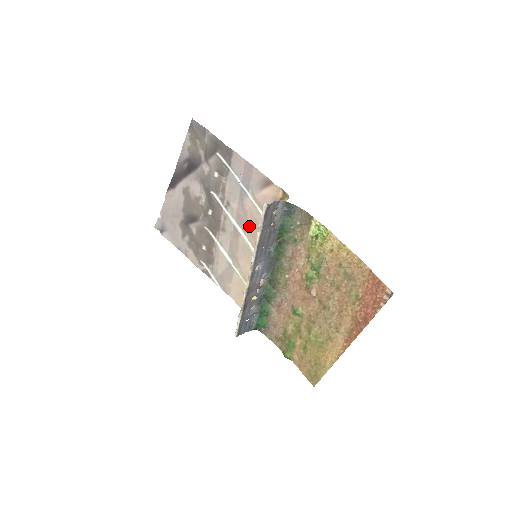
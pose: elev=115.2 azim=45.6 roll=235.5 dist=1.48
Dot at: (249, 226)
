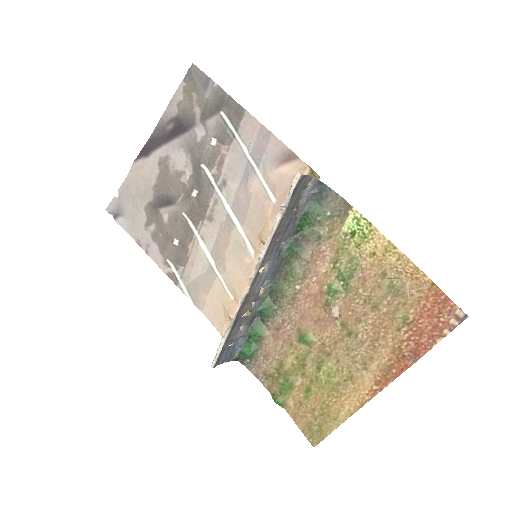
Dot at: (250, 215)
